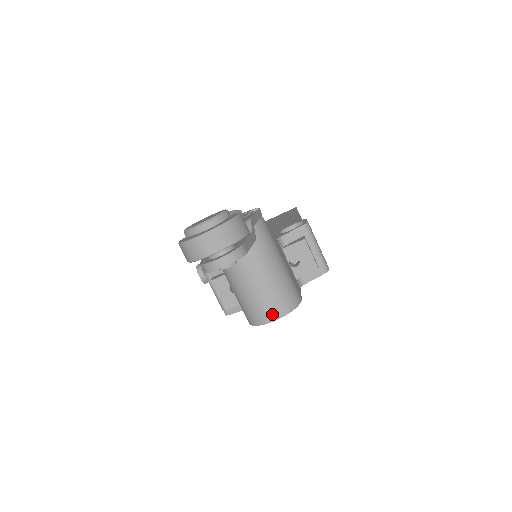
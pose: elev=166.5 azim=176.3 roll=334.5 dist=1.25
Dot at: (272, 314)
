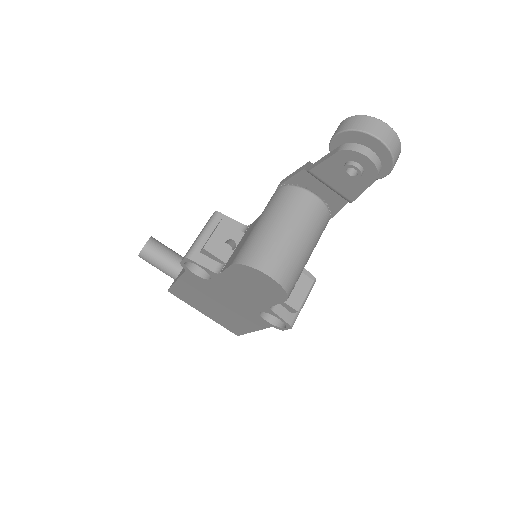
Dot at: (275, 270)
